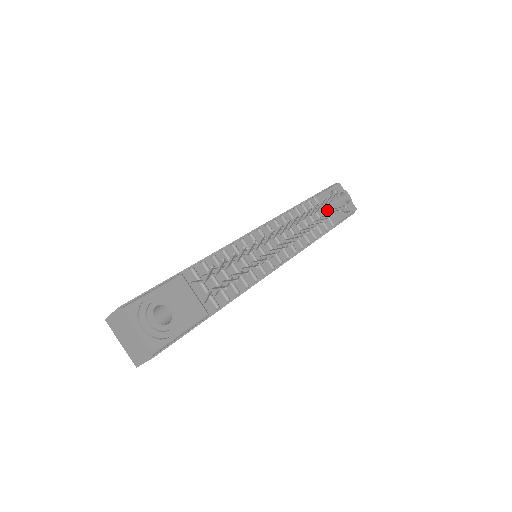
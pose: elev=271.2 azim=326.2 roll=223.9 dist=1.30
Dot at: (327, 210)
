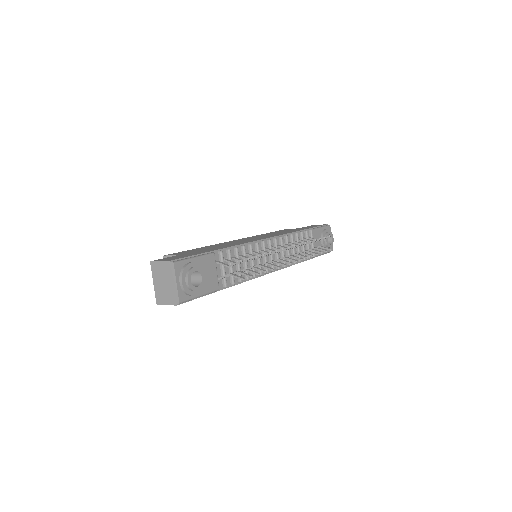
Dot at: (315, 243)
